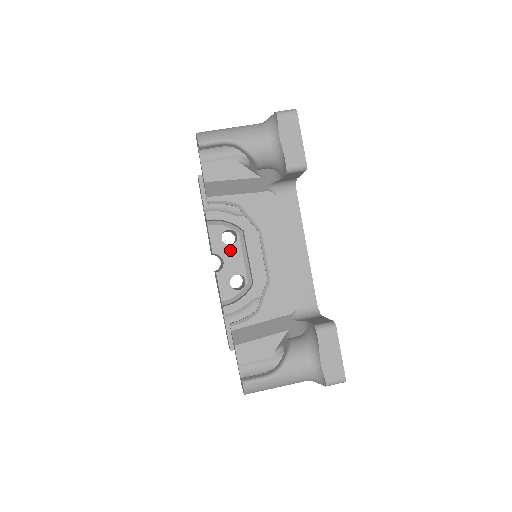
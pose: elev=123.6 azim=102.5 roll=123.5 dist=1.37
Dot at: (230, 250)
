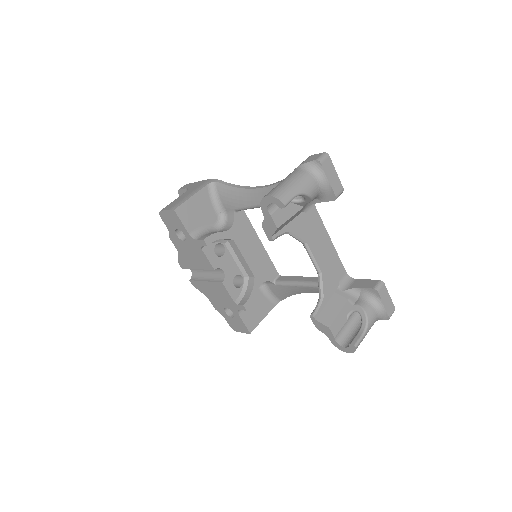
Dot at: (224, 260)
